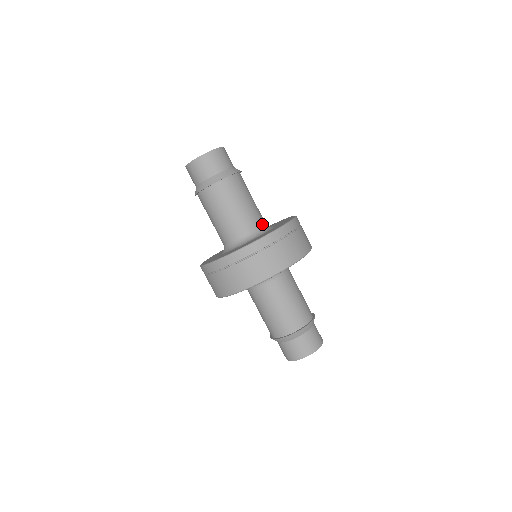
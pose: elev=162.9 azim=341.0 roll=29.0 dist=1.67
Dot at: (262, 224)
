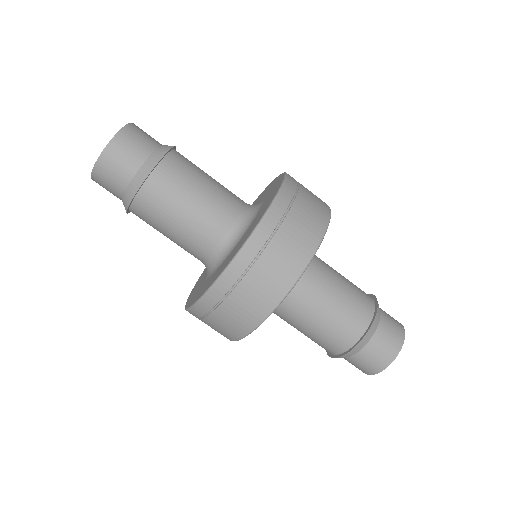
Dot at: (245, 204)
